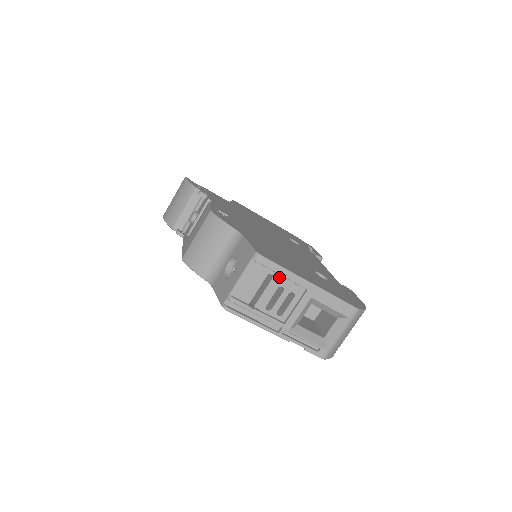
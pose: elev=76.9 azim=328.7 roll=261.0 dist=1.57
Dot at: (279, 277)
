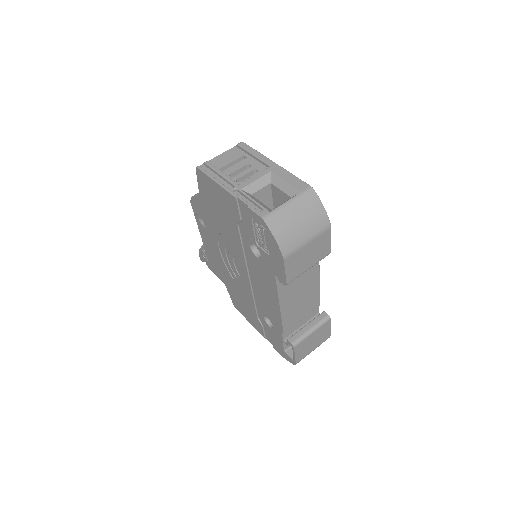
Dot at: (251, 159)
